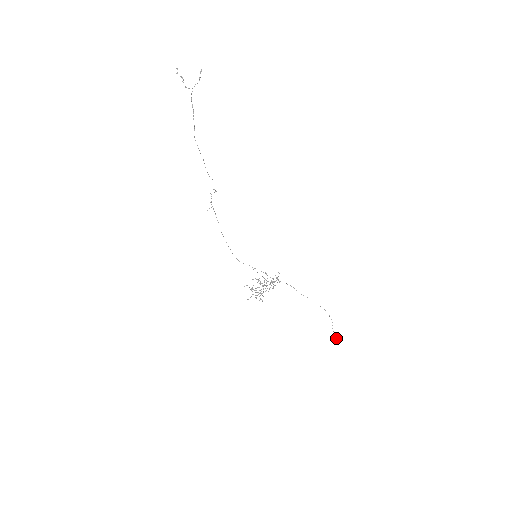
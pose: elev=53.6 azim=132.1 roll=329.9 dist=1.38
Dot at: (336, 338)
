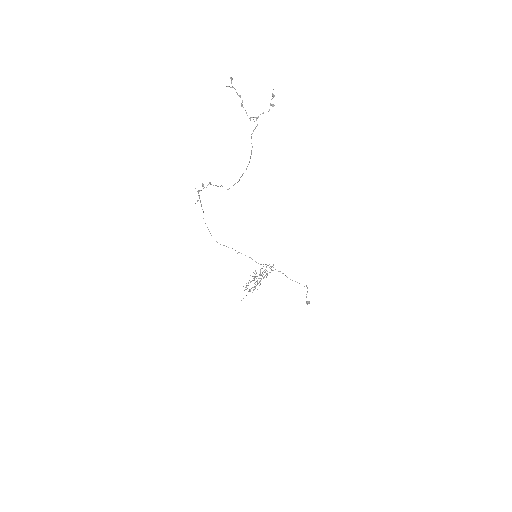
Dot at: occluded
